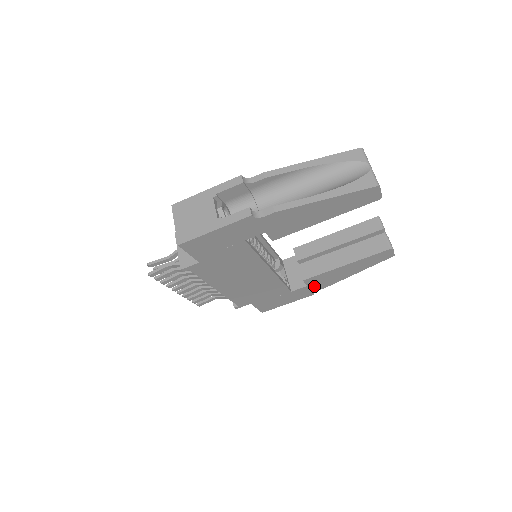
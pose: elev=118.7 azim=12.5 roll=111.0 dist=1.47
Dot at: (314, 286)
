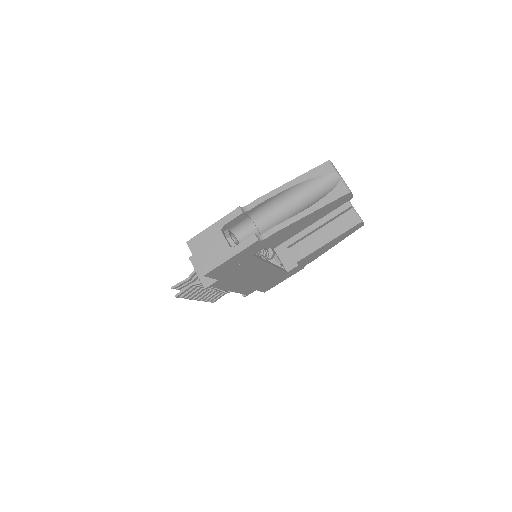
Dot at: (304, 263)
